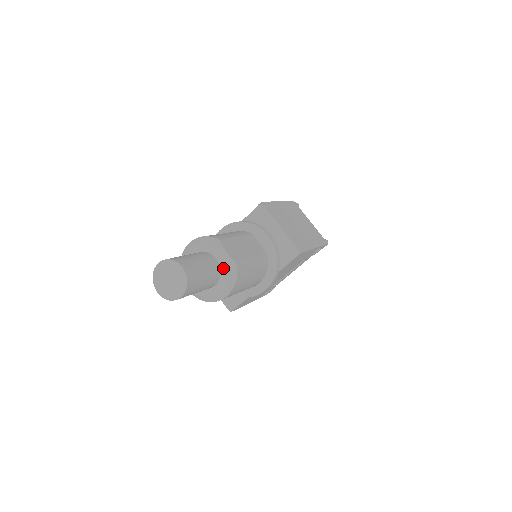
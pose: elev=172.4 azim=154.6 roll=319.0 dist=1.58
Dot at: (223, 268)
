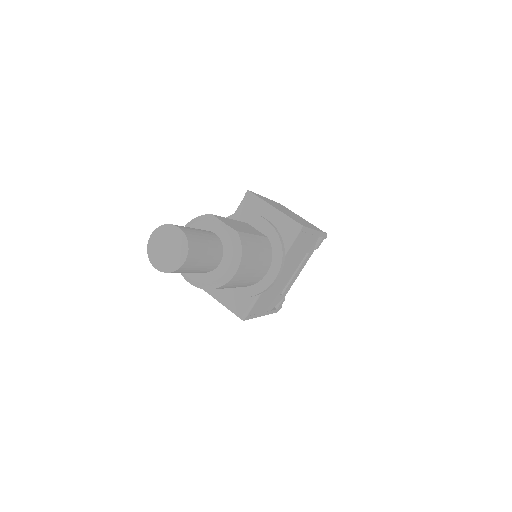
Dot at: (224, 240)
